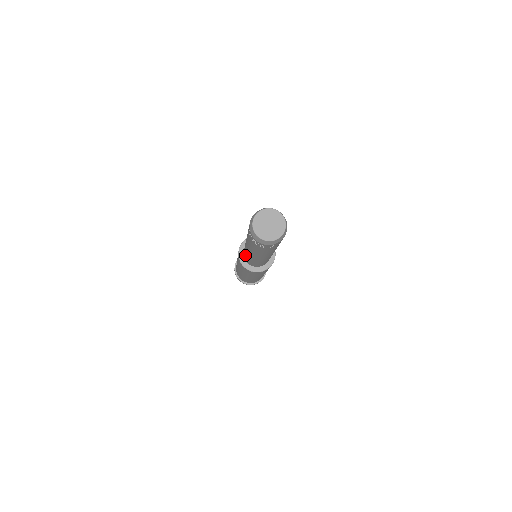
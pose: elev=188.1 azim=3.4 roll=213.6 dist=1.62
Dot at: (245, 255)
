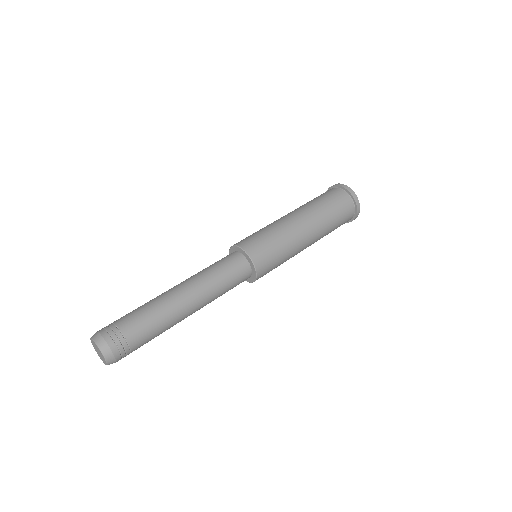
Dot at: occluded
